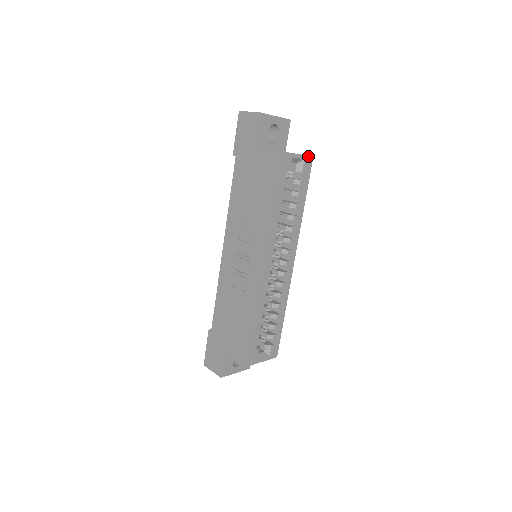
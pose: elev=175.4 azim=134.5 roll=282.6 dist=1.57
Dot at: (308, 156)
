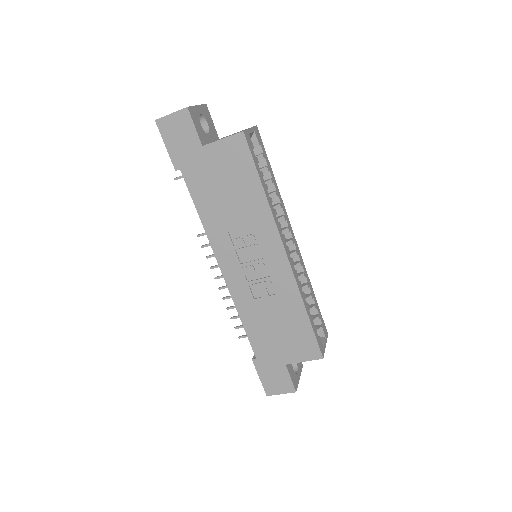
Dot at: (254, 127)
